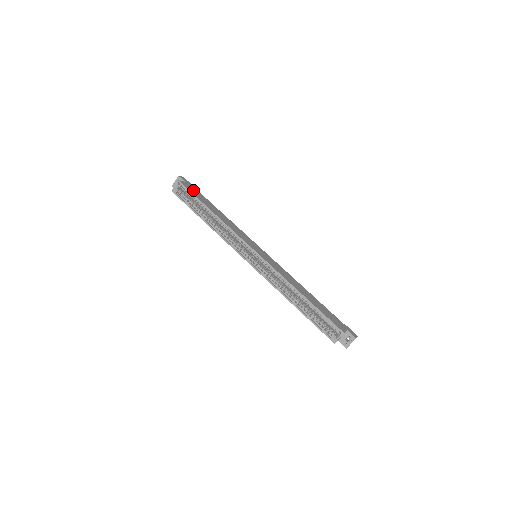
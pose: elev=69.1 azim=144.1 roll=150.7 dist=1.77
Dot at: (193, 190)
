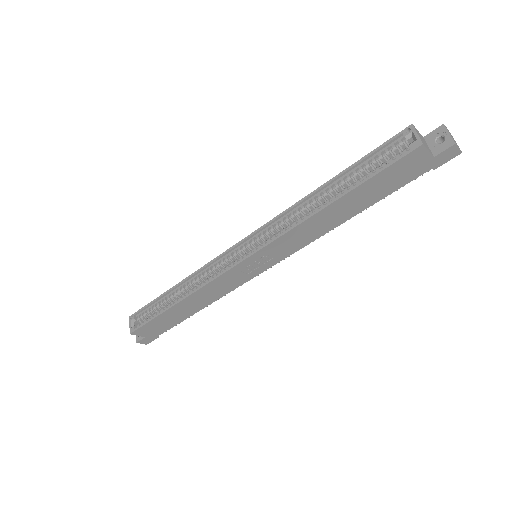
Dot at: occluded
